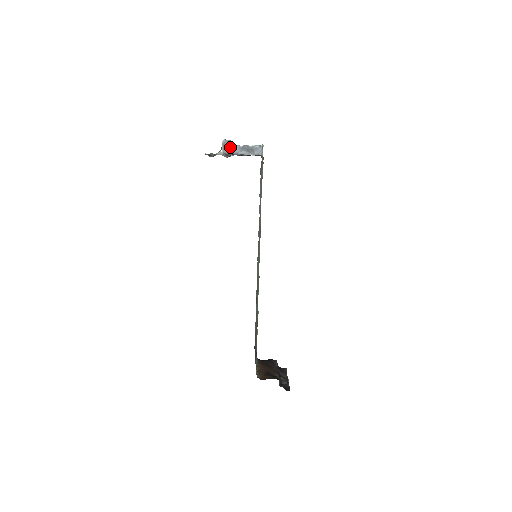
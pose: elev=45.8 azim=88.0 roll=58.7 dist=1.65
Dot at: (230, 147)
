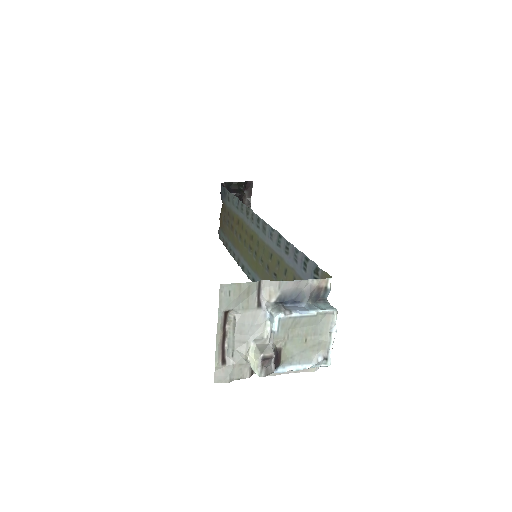
Dot at: occluded
